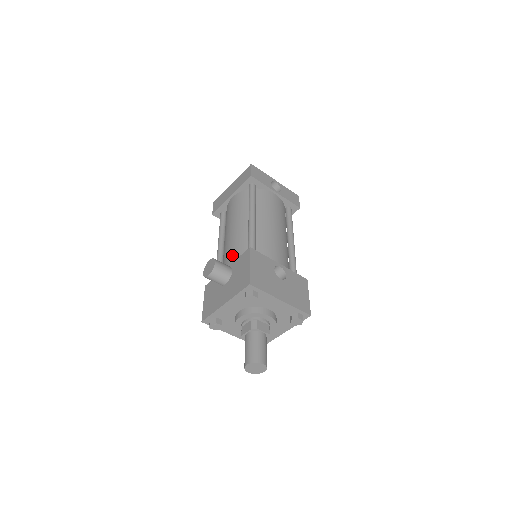
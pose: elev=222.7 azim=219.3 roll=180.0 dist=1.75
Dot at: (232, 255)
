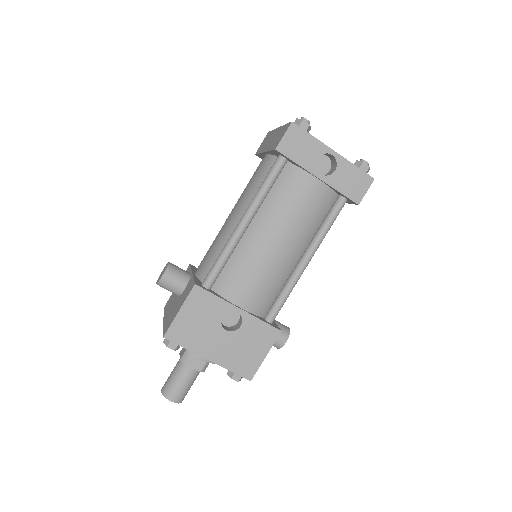
Dot at: (204, 260)
